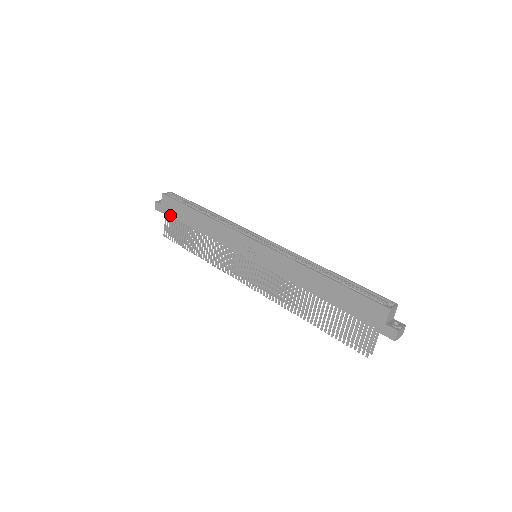
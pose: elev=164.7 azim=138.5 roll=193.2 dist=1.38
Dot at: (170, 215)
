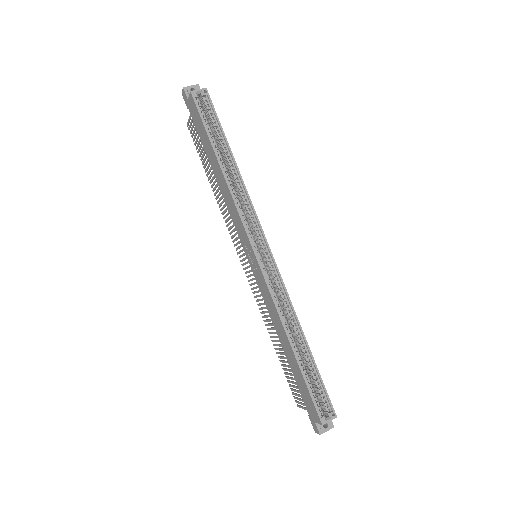
Dot at: (194, 122)
